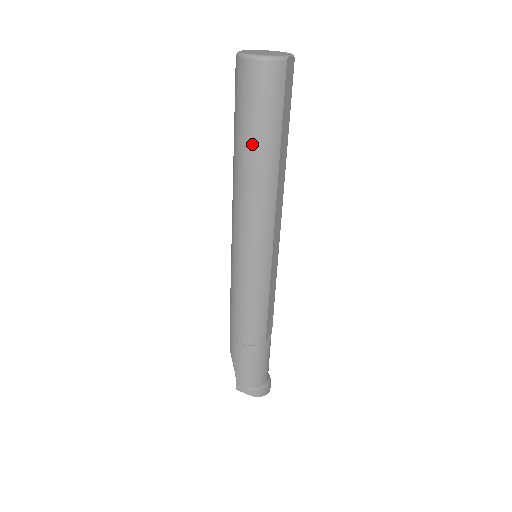
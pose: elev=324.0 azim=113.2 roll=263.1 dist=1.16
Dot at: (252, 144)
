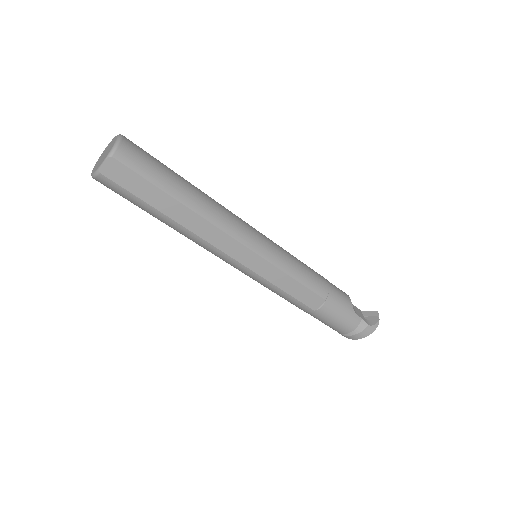
Dot at: occluded
